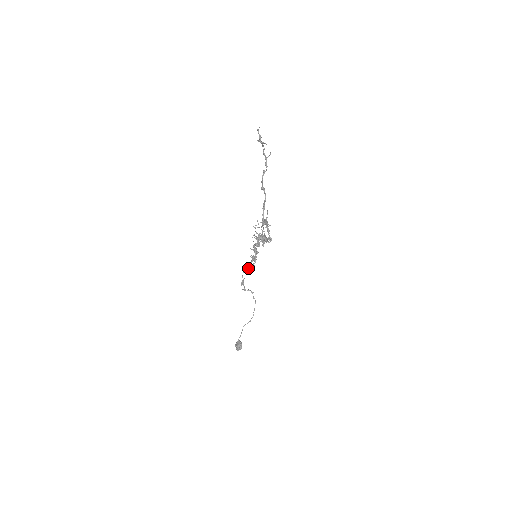
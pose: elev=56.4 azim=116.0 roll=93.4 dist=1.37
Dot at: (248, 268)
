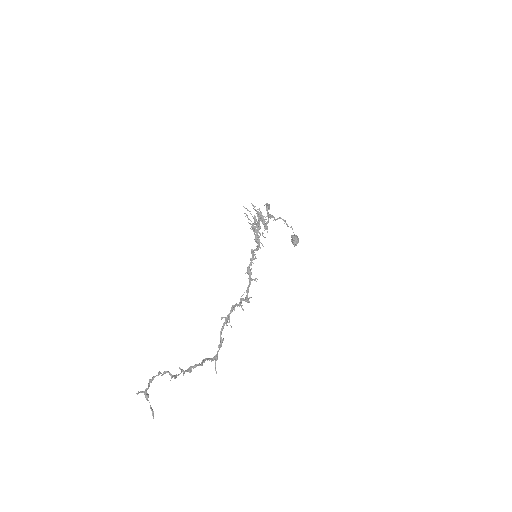
Dot at: occluded
